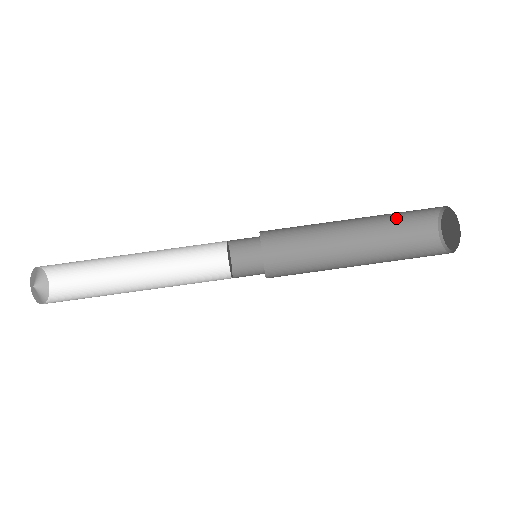
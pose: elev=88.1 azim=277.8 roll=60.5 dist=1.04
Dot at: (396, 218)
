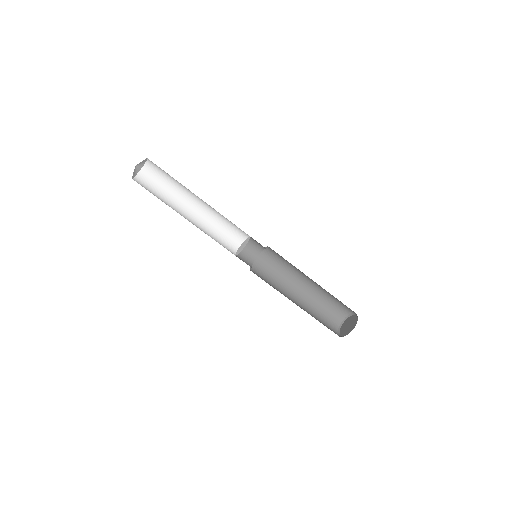
Dot at: (328, 300)
